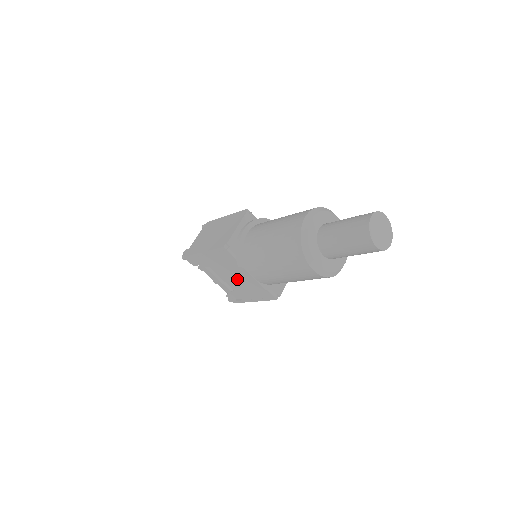
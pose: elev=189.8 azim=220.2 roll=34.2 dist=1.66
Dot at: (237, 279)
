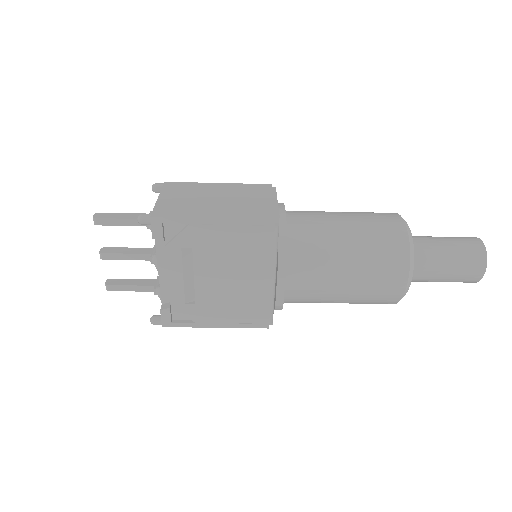
Dot at: (230, 282)
